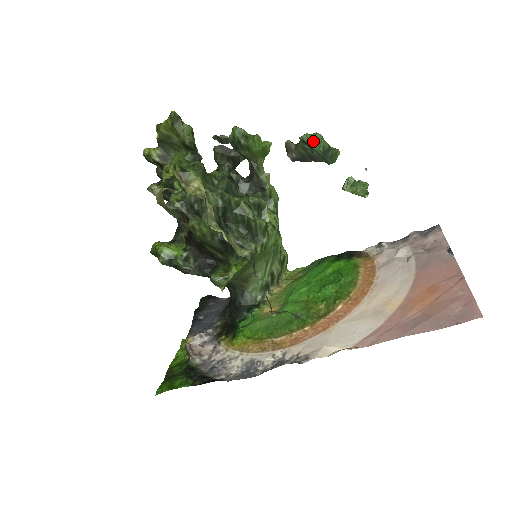
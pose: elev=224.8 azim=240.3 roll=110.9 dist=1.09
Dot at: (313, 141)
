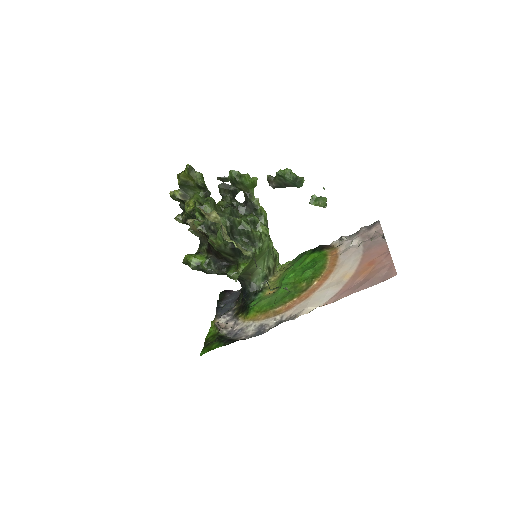
Dot at: (285, 174)
